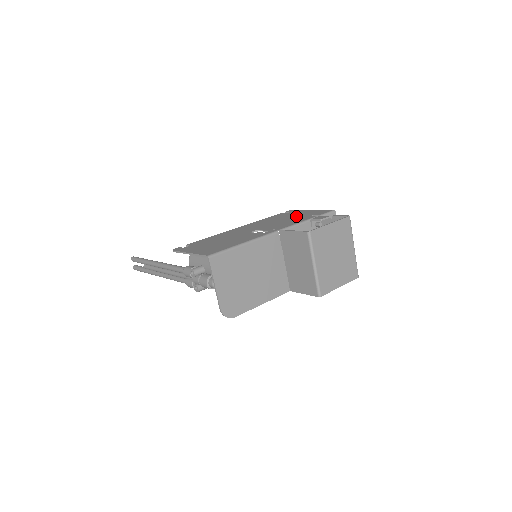
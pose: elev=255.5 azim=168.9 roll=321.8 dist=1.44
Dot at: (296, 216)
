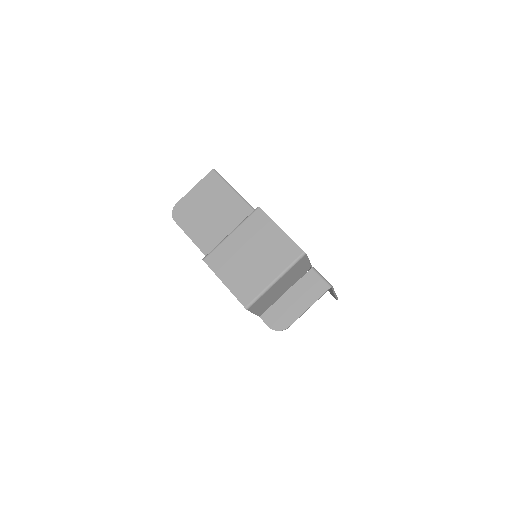
Dot at: occluded
